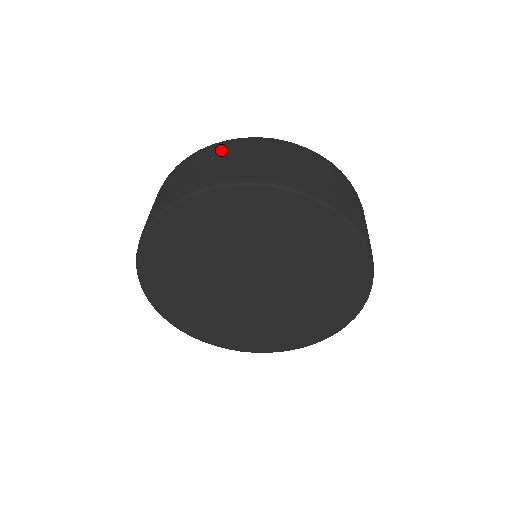
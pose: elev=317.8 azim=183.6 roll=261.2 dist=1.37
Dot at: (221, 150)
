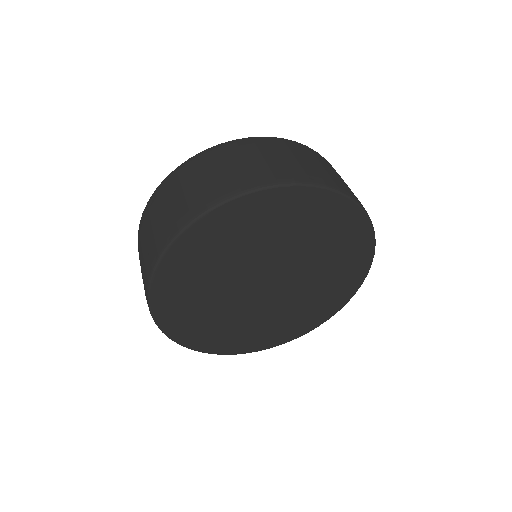
Dot at: (142, 230)
